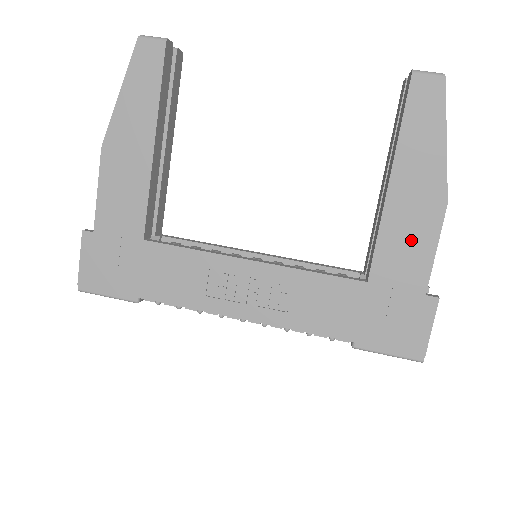
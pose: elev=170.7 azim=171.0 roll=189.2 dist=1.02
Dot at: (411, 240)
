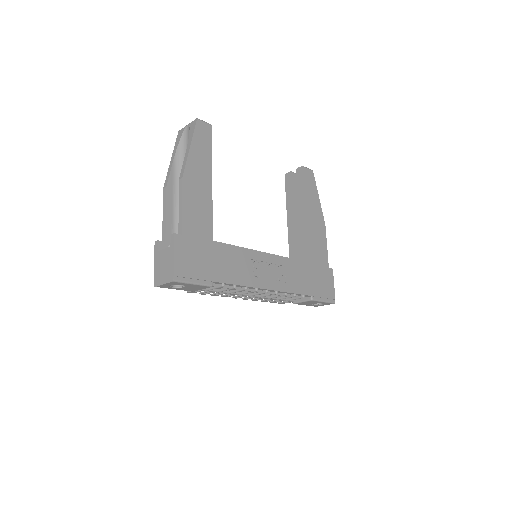
Dot at: (319, 241)
